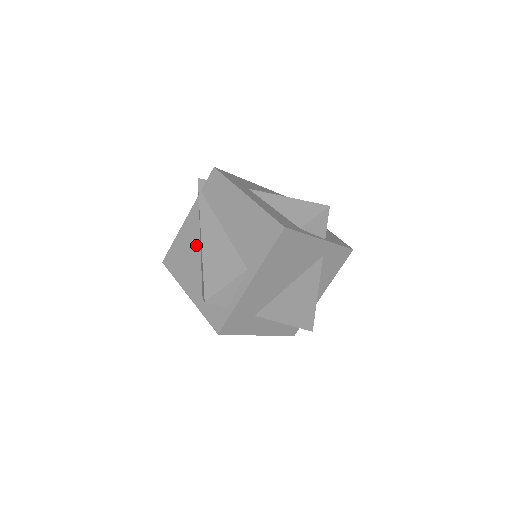
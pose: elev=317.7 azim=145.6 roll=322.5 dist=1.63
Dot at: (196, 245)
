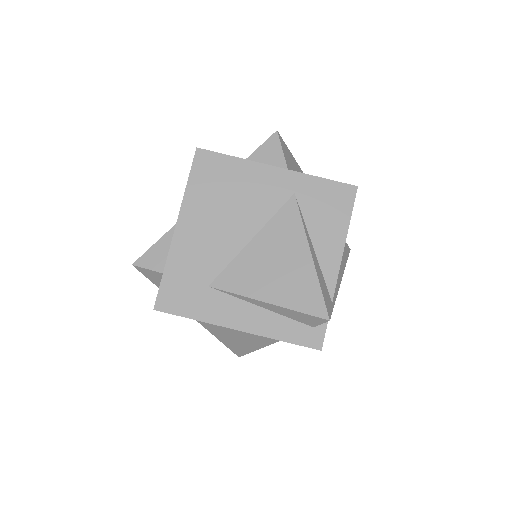
Dot at: occluded
